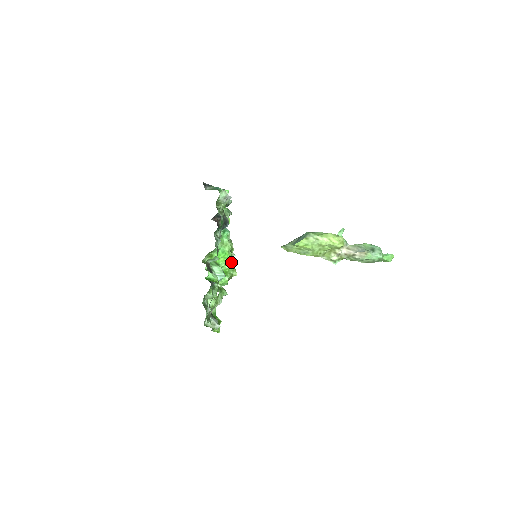
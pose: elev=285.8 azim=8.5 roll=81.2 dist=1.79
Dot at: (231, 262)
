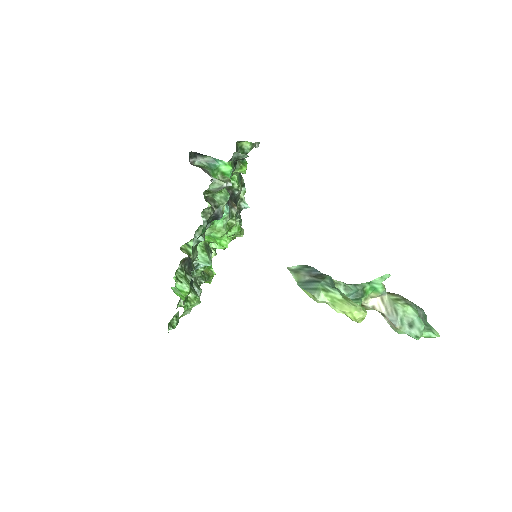
Dot at: (232, 232)
